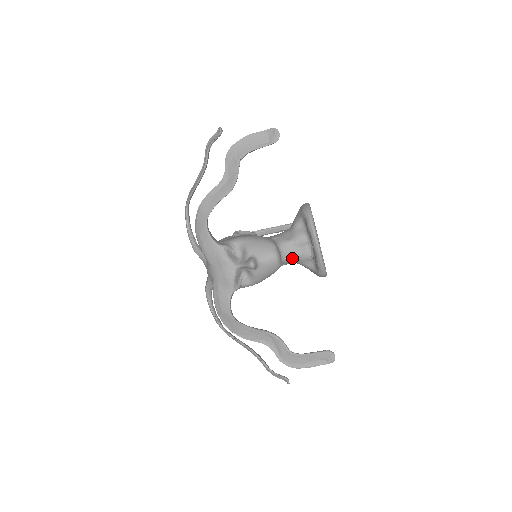
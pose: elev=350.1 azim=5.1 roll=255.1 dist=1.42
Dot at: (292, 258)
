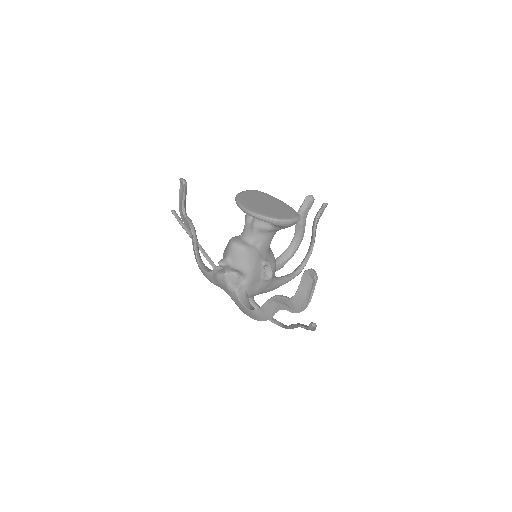
Dot at: (254, 234)
